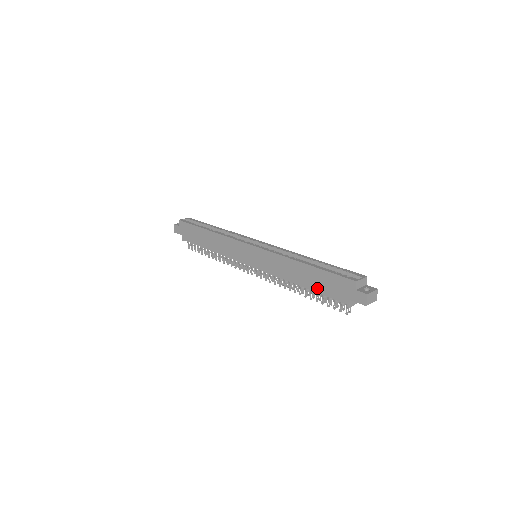
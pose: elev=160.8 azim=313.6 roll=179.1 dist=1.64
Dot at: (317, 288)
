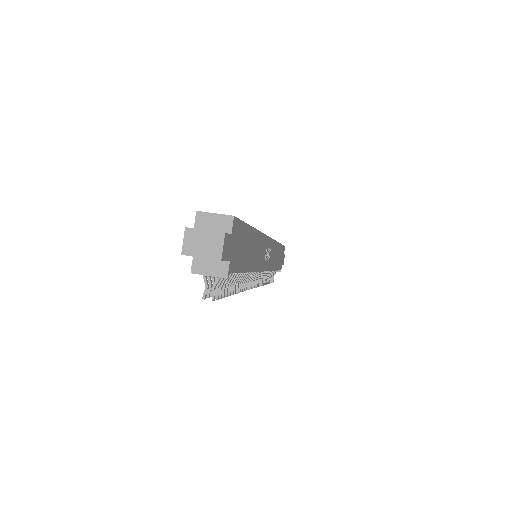
Dot at: occluded
